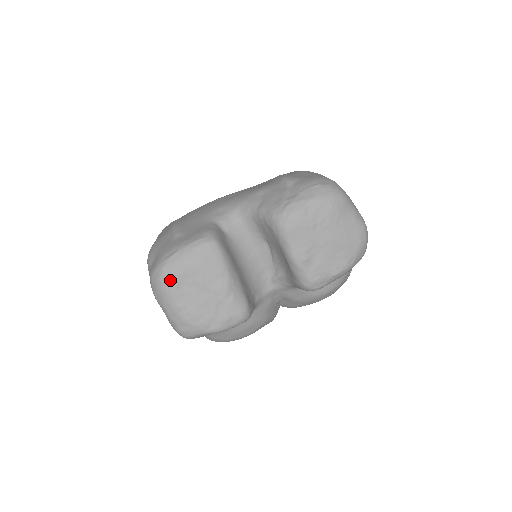
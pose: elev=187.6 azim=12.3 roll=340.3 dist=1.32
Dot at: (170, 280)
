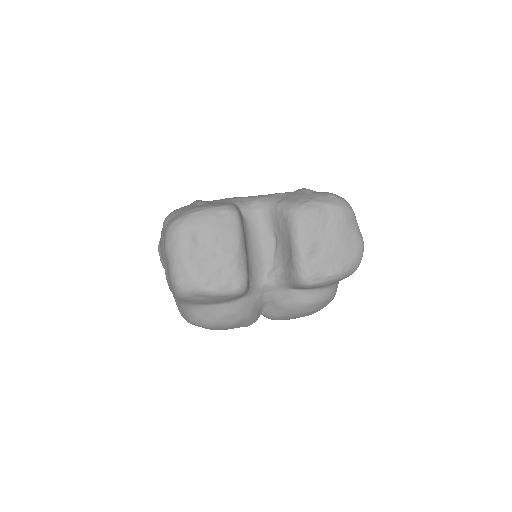
Dot at: (188, 231)
